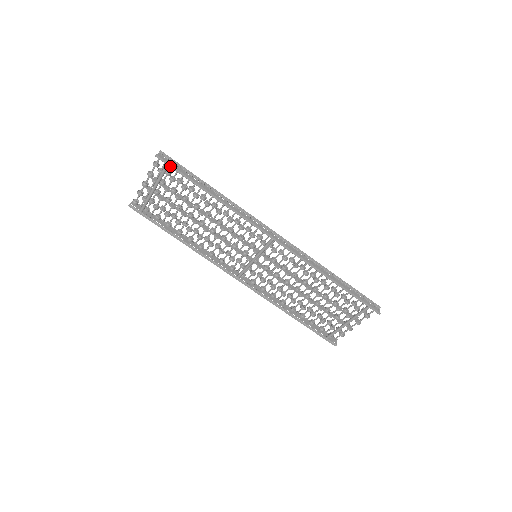
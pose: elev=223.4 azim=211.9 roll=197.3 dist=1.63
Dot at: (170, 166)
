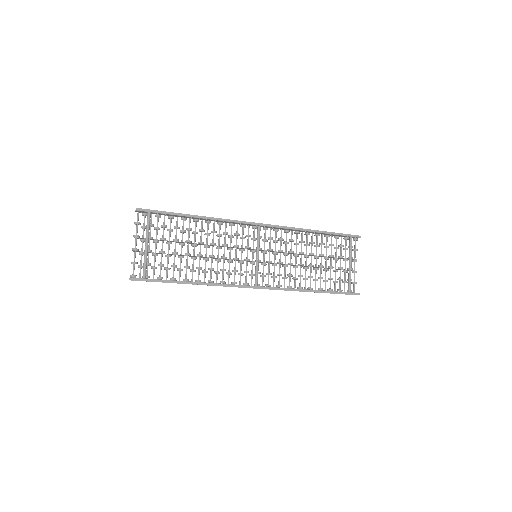
Dot at: (152, 211)
